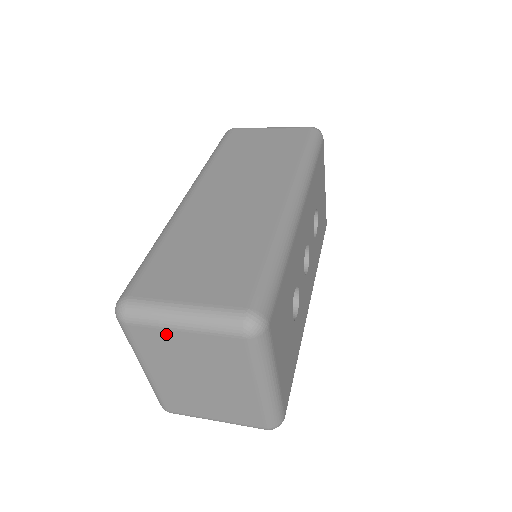
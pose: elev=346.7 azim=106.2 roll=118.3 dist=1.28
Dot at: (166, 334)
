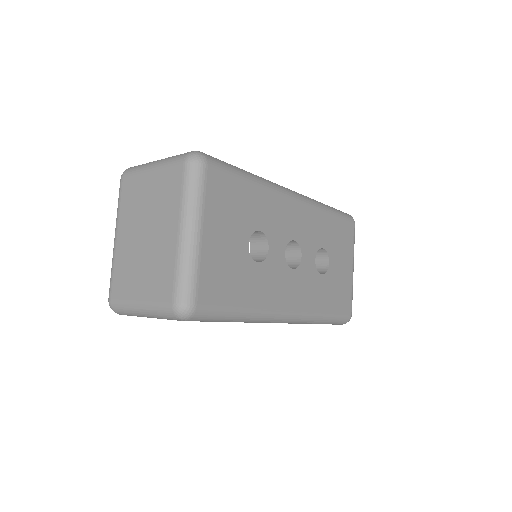
Dot at: (141, 179)
